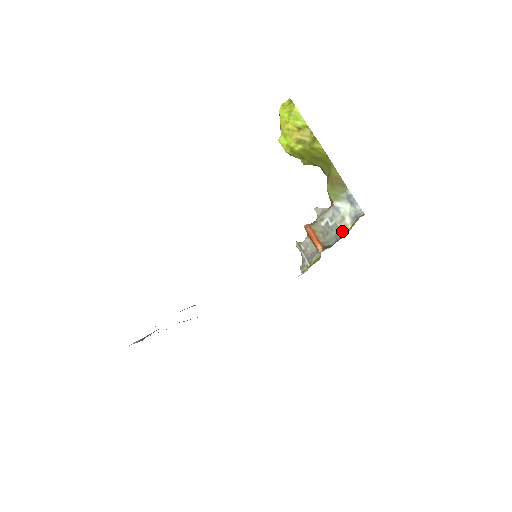
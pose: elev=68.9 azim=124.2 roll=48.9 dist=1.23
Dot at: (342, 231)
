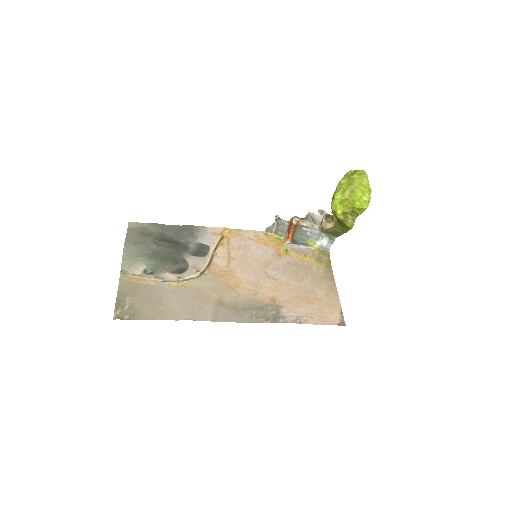
Dot at: (310, 243)
